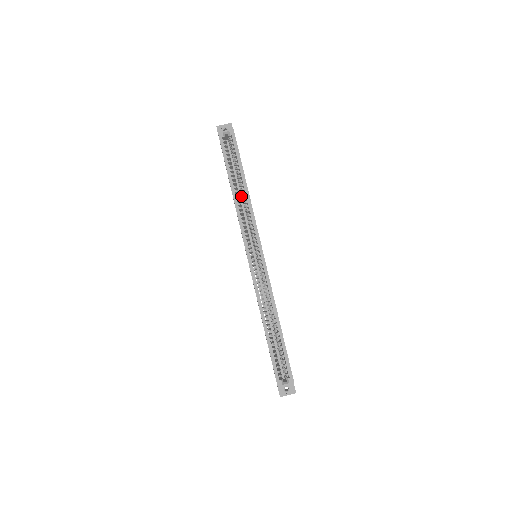
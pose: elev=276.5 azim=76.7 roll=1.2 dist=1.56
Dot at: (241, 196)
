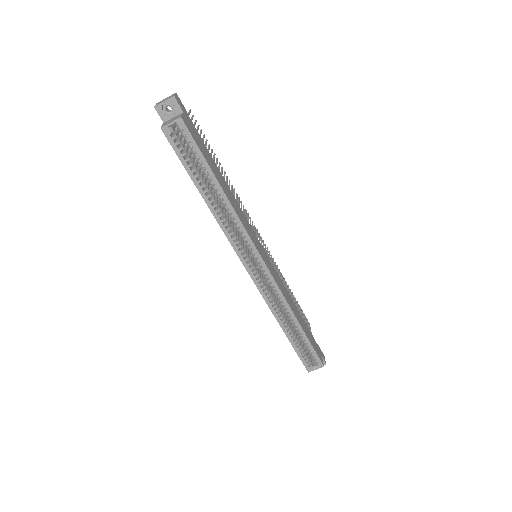
Dot at: occluded
